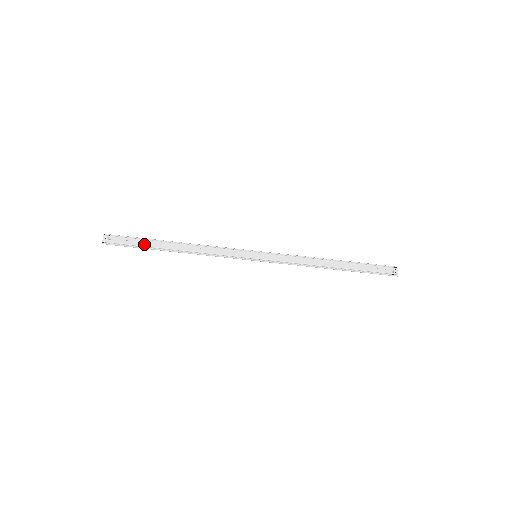
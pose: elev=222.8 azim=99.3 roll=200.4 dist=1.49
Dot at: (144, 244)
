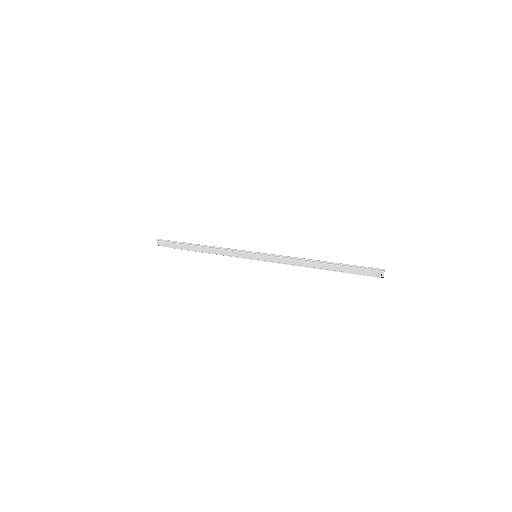
Dot at: (181, 247)
